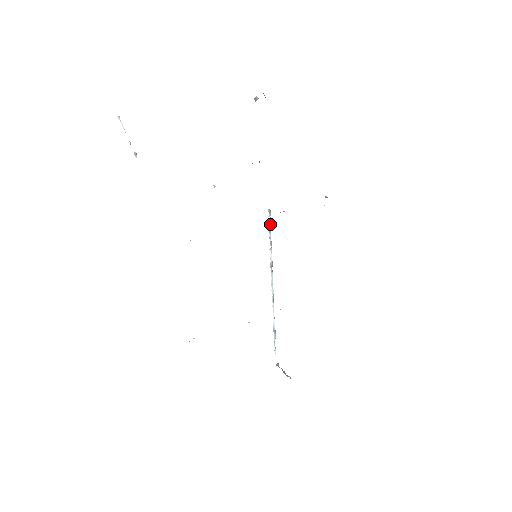
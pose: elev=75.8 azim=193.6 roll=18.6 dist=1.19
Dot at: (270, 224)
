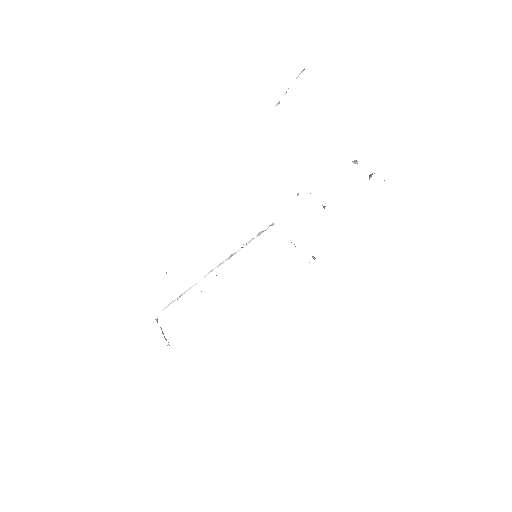
Dot at: occluded
